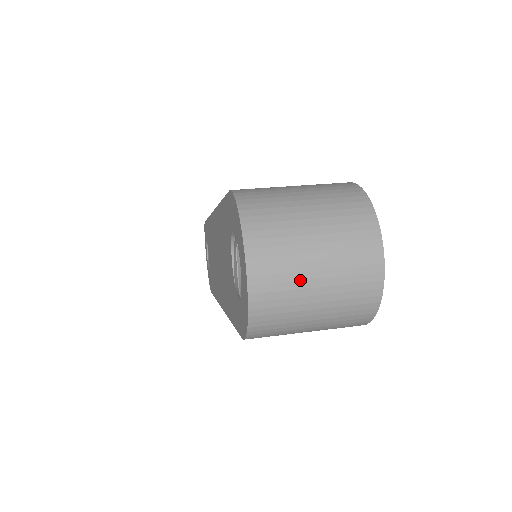
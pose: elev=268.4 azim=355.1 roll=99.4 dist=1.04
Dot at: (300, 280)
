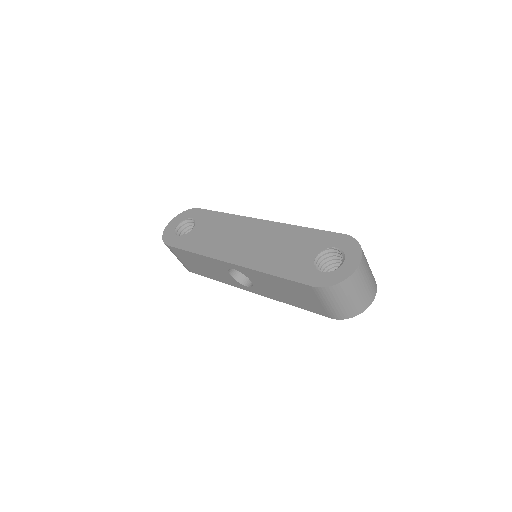
Dot at: (361, 285)
